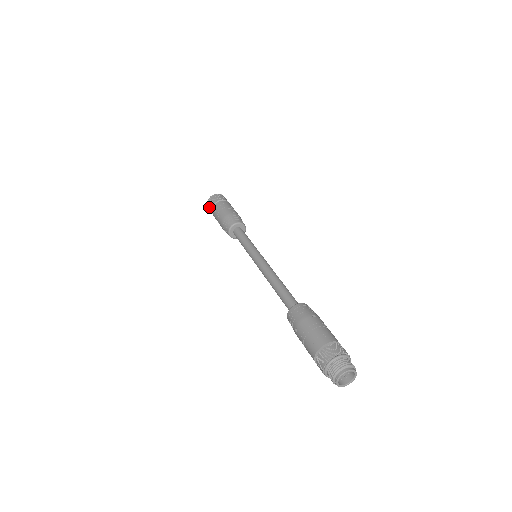
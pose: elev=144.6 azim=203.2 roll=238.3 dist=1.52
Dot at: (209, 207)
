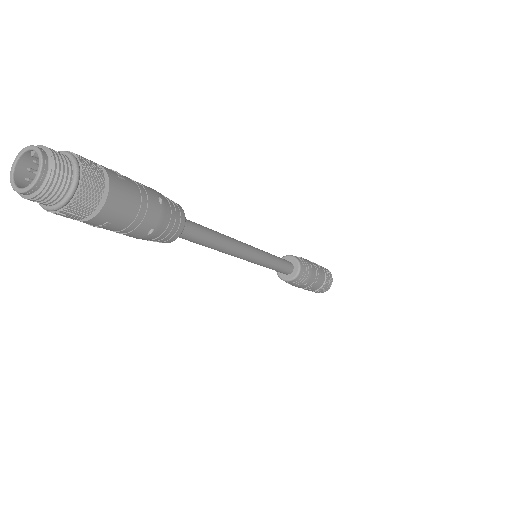
Dot at: occluded
